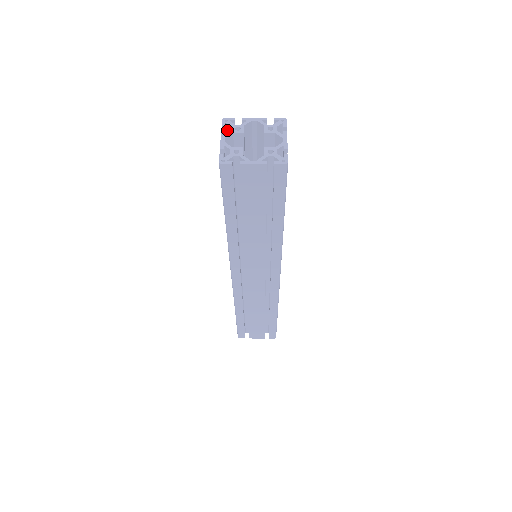
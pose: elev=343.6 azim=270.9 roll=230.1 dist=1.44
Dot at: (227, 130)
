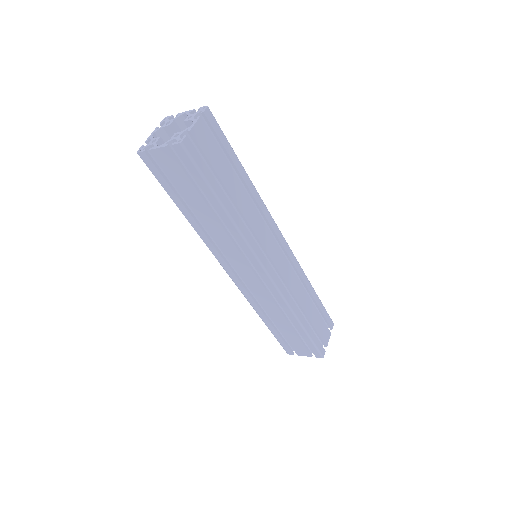
Dot at: occluded
